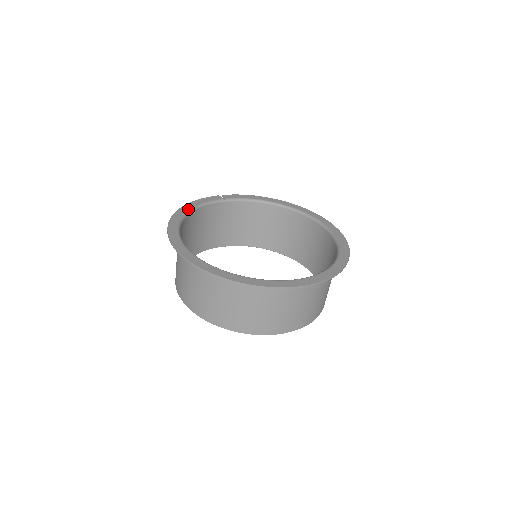
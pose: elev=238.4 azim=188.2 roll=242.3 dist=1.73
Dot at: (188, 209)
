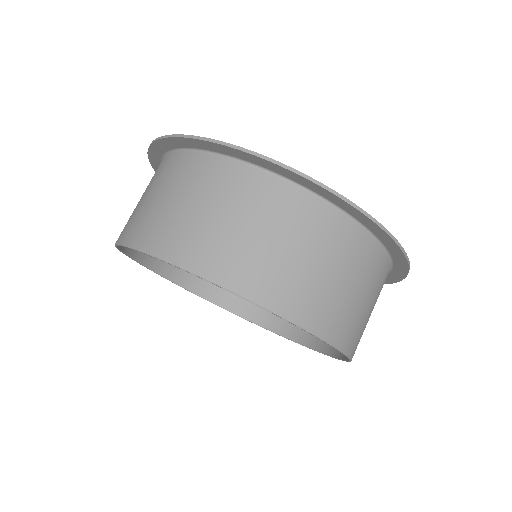
Dot at: occluded
